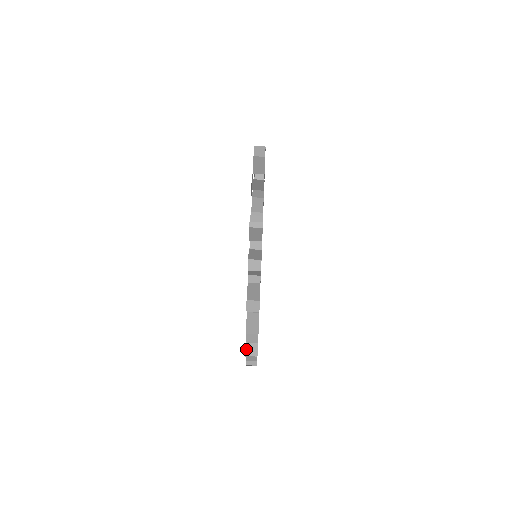
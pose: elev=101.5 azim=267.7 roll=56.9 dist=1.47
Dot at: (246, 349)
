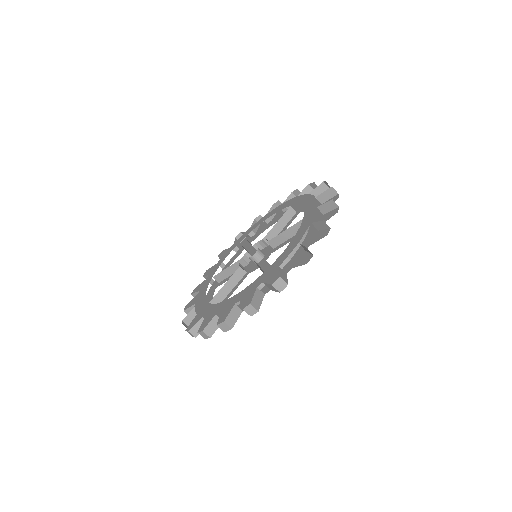
Dot at: (193, 327)
